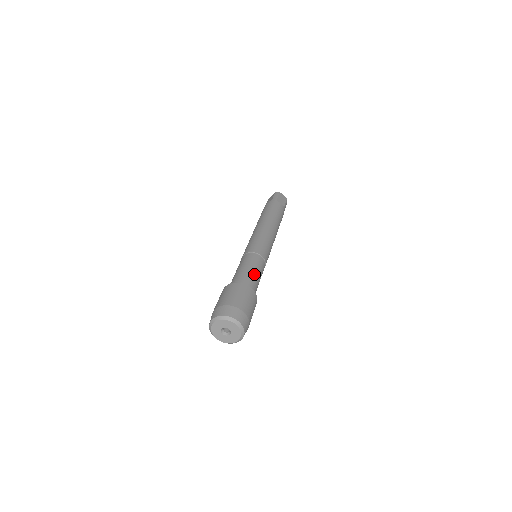
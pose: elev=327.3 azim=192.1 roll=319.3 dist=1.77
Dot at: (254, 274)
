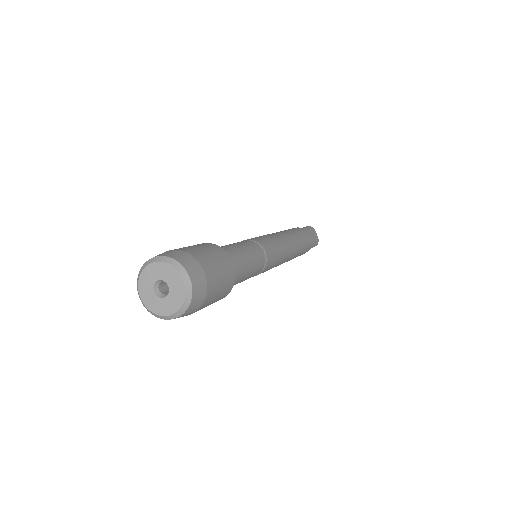
Dot at: (245, 258)
